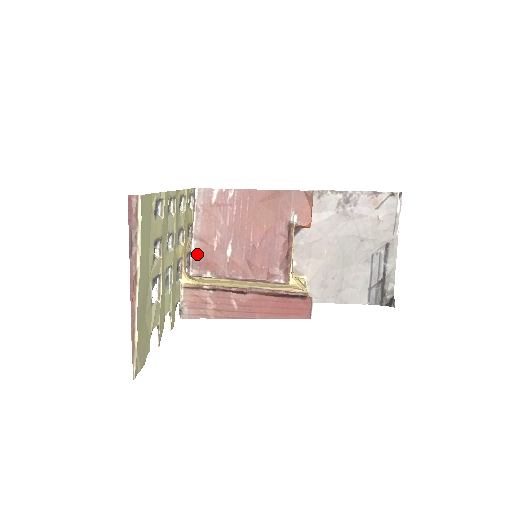
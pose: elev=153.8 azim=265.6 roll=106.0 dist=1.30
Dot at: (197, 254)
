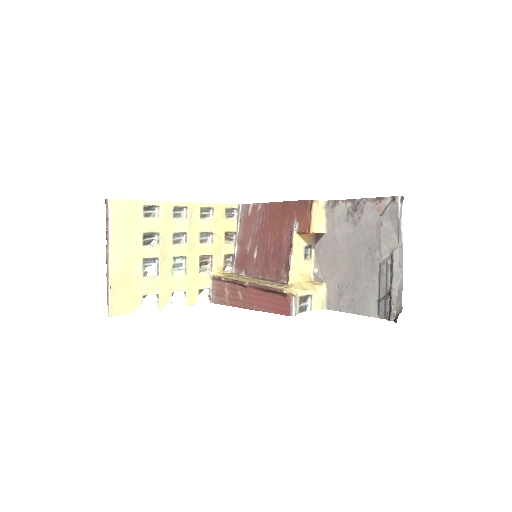
Dot at: (238, 256)
